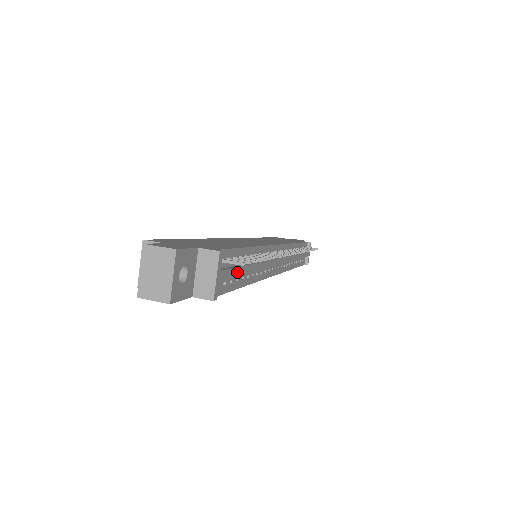
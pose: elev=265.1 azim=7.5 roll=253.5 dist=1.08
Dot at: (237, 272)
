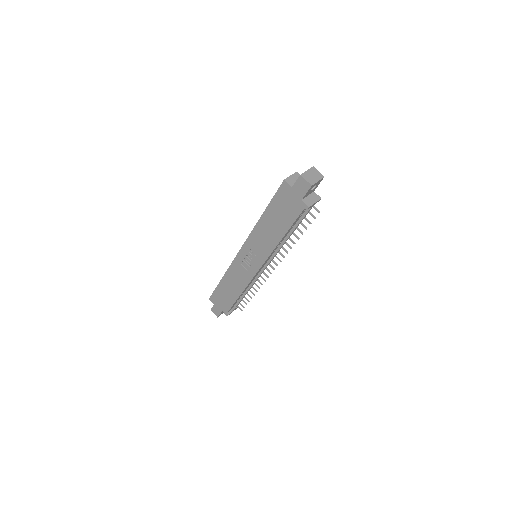
Dot at: occluded
